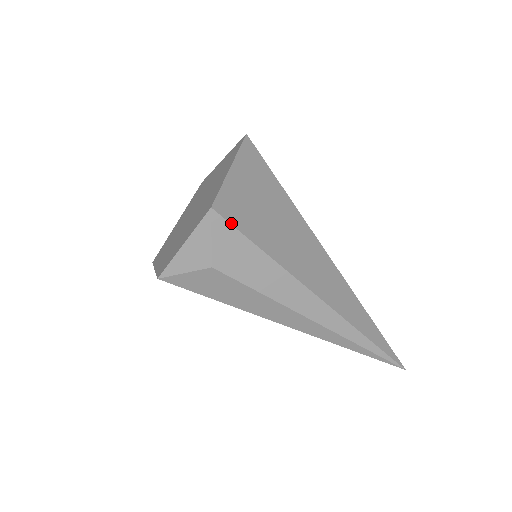
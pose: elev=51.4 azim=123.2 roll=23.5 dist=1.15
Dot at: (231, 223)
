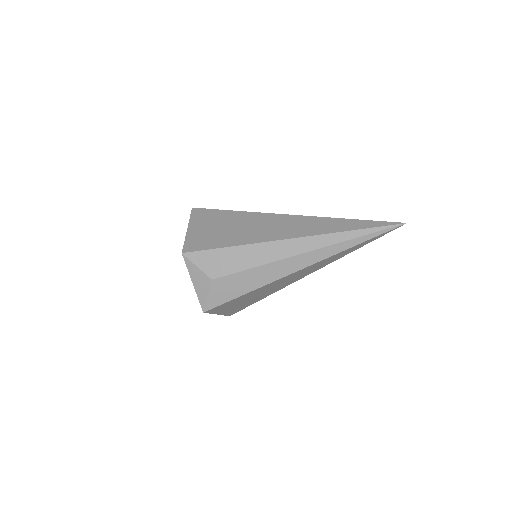
Dot at: (198, 250)
